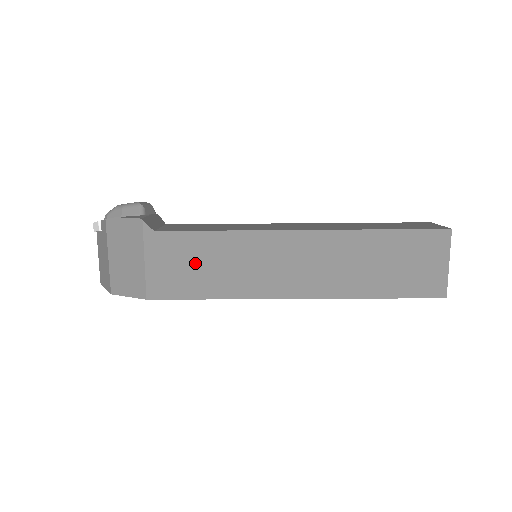
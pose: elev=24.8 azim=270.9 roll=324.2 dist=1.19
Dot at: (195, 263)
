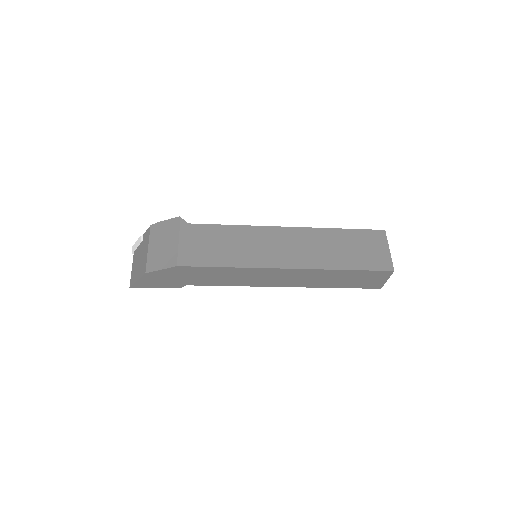
Dot at: (215, 243)
